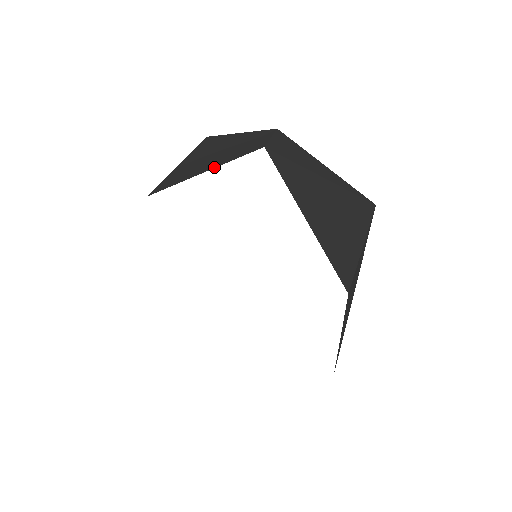
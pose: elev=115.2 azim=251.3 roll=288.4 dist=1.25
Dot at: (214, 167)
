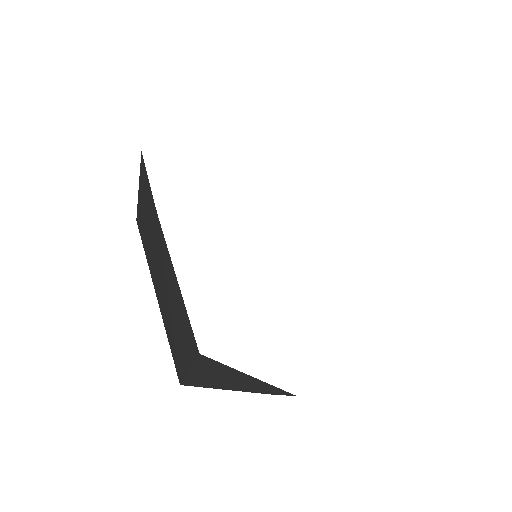
Dot at: occluded
